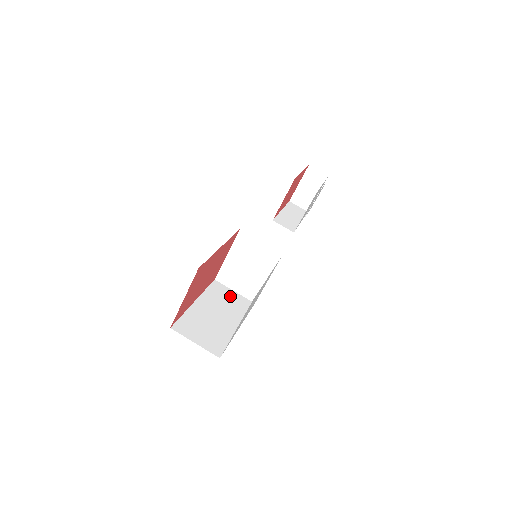
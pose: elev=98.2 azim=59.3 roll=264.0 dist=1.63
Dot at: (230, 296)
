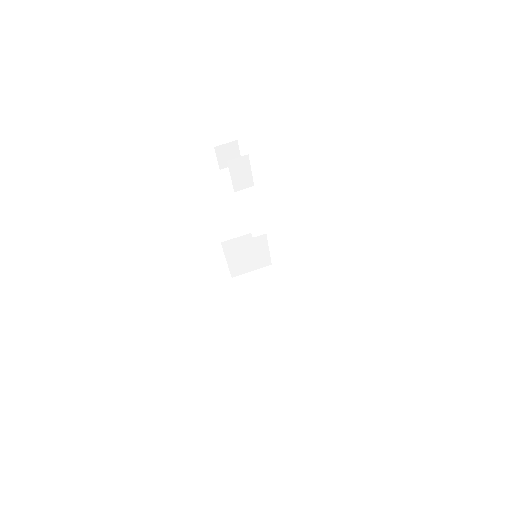
Dot at: (254, 280)
